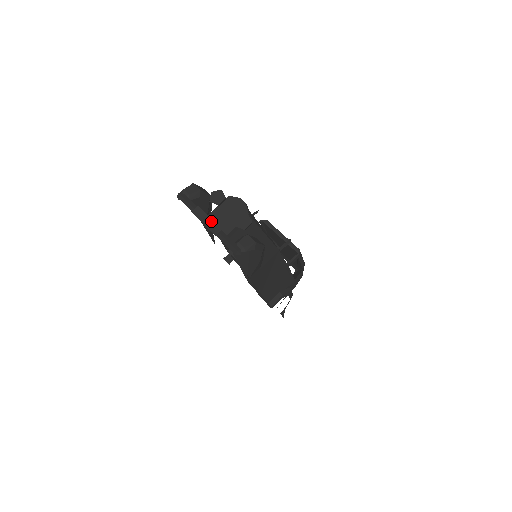
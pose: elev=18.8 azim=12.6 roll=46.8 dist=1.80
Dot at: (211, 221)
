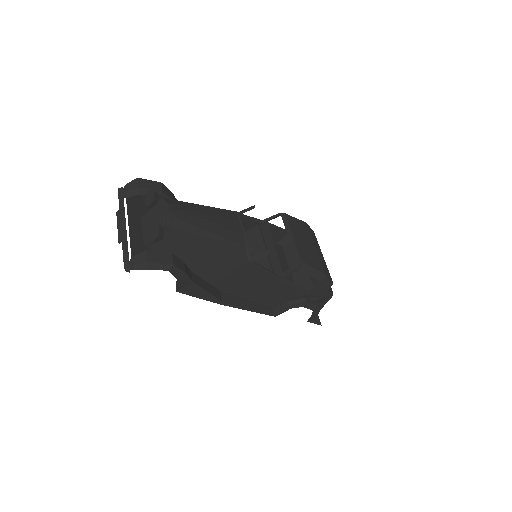
Dot at: (122, 227)
